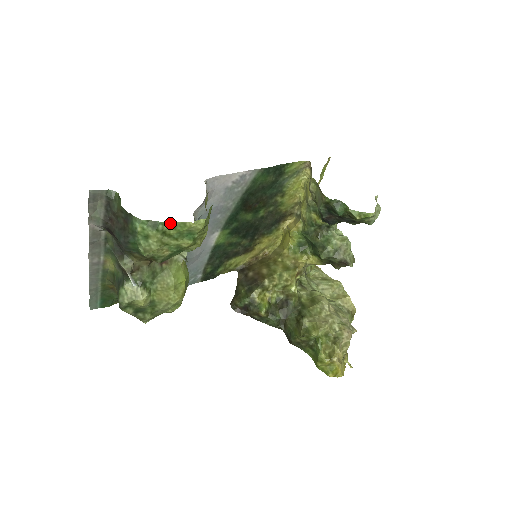
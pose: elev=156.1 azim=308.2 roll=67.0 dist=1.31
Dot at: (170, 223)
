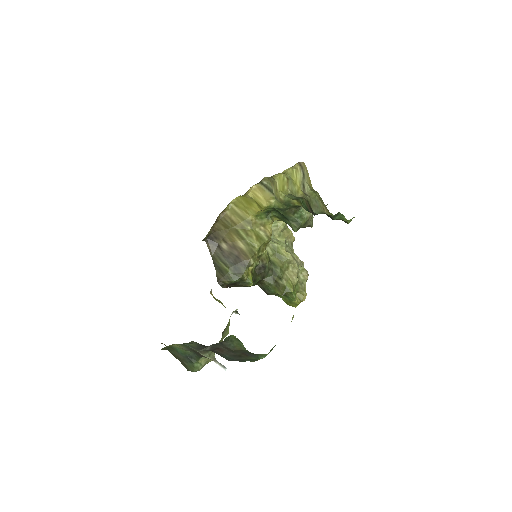
Dot at: occluded
